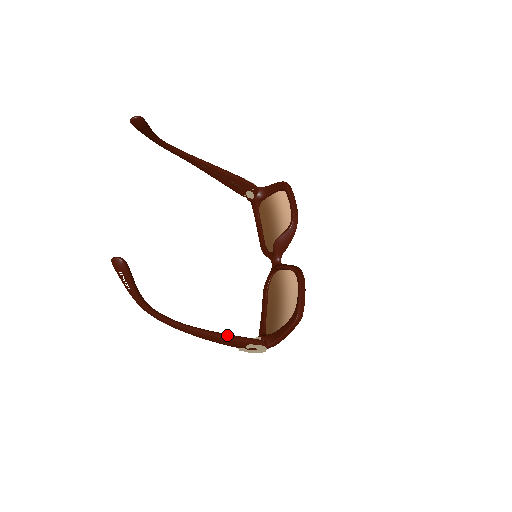
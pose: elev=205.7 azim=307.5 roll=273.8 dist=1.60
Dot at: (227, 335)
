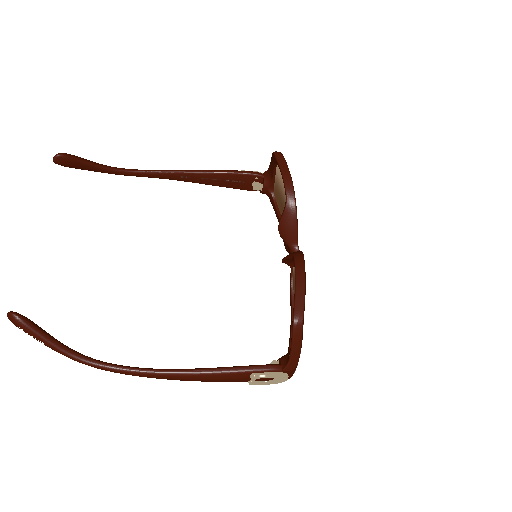
Dot at: (211, 369)
